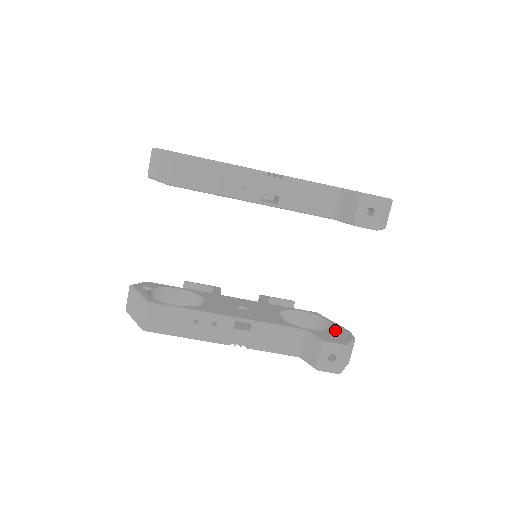
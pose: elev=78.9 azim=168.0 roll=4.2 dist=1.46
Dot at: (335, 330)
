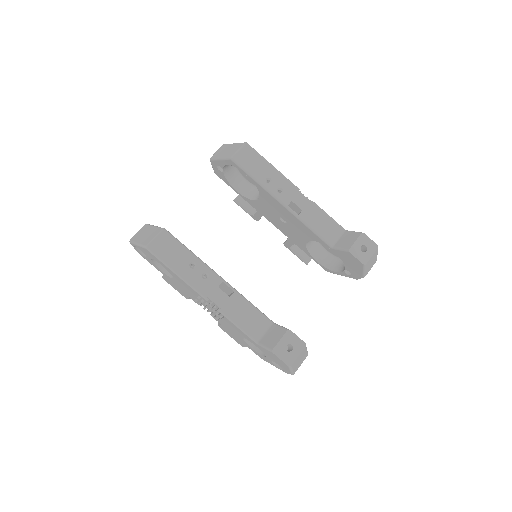
Dot at: occluded
